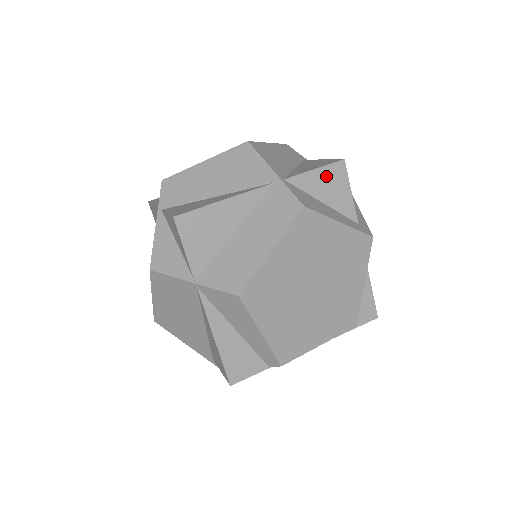
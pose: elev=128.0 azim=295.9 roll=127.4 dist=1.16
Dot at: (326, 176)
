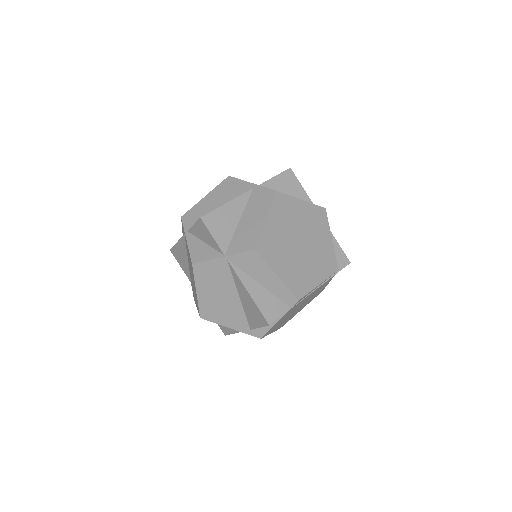
Dot at: (283, 179)
